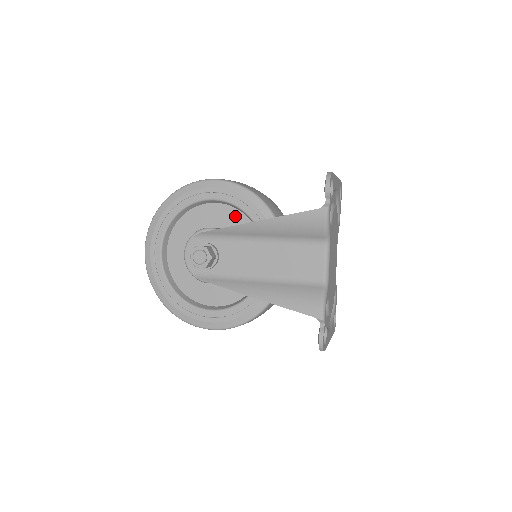
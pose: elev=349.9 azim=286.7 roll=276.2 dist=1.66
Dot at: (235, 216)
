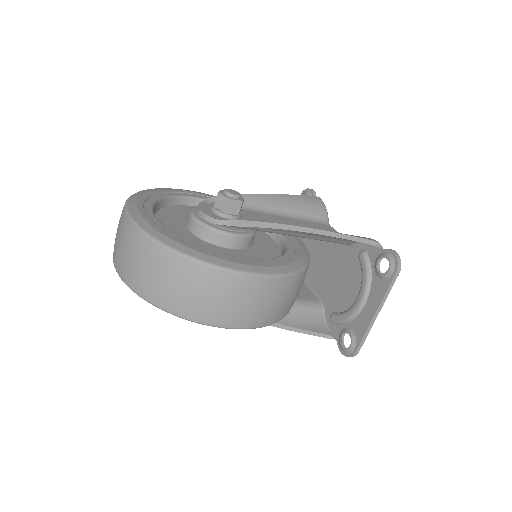
Dot at: occluded
